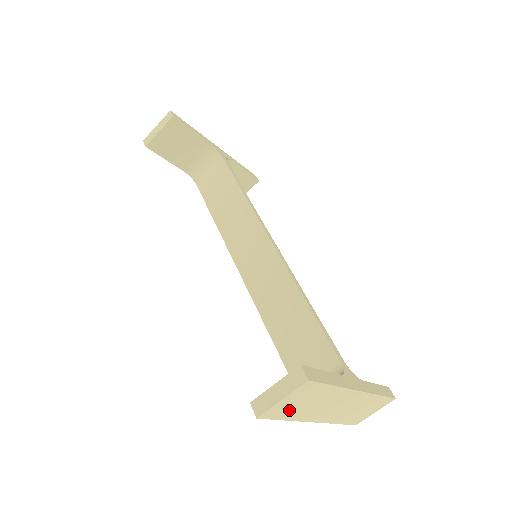
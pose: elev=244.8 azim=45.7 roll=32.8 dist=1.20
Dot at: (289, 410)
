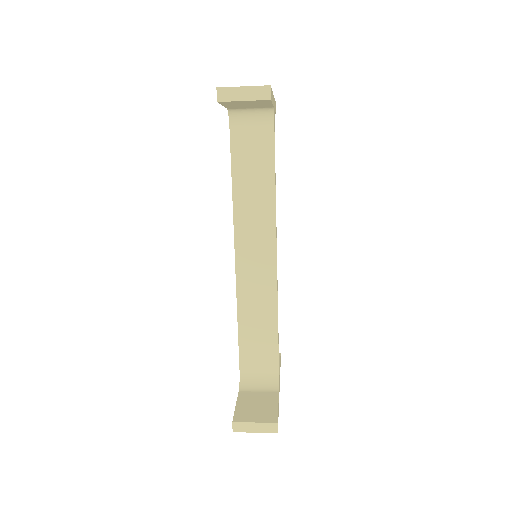
Dot at: occluded
